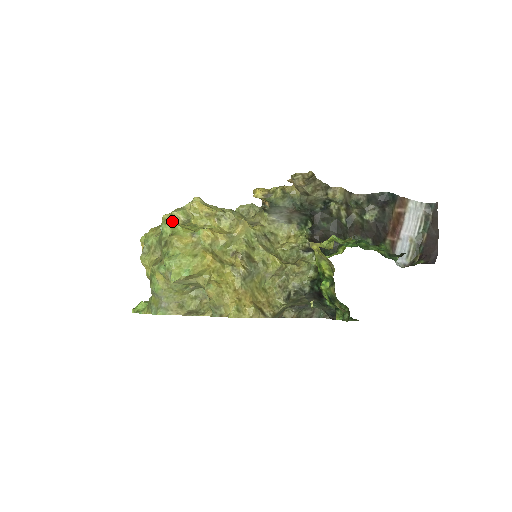
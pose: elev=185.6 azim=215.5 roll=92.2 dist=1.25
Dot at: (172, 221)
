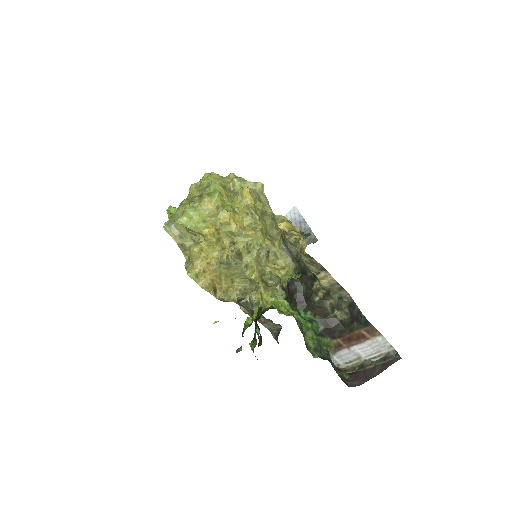
Dot at: (229, 183)
